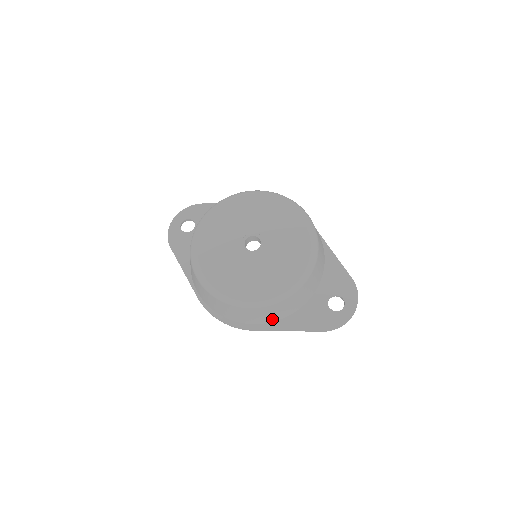
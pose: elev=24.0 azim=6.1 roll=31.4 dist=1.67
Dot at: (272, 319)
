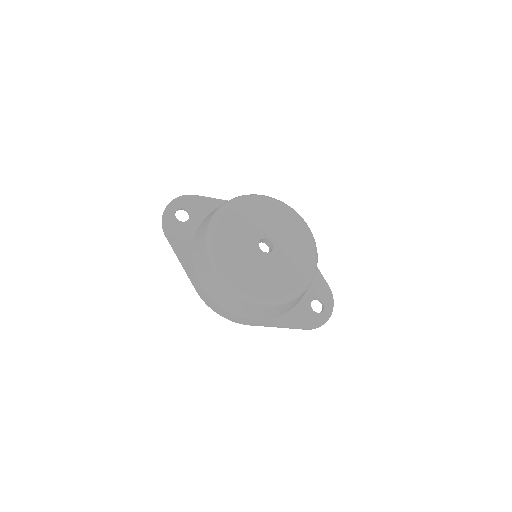
Dot at: (272, 316)
